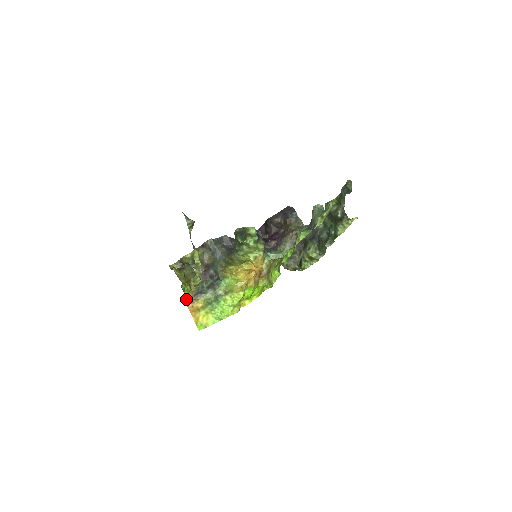
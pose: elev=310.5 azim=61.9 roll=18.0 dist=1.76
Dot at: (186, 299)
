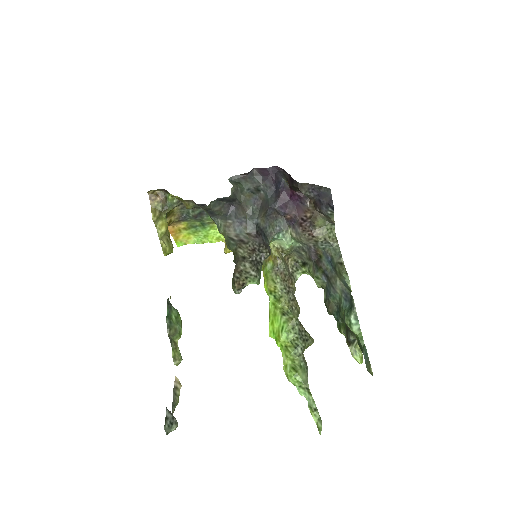
Dot at: occluded
